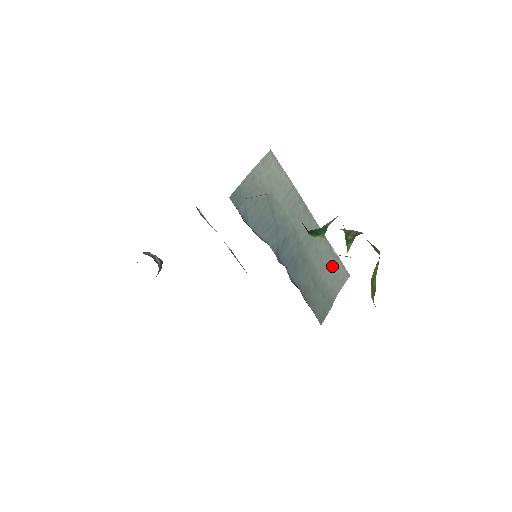
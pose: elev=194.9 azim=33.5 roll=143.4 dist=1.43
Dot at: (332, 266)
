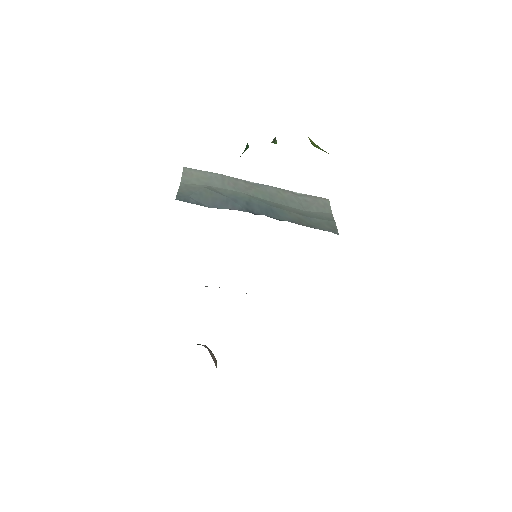
Dot at: (307, 201)
